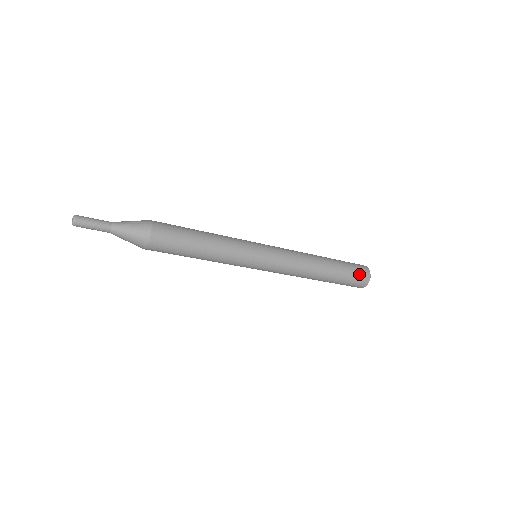
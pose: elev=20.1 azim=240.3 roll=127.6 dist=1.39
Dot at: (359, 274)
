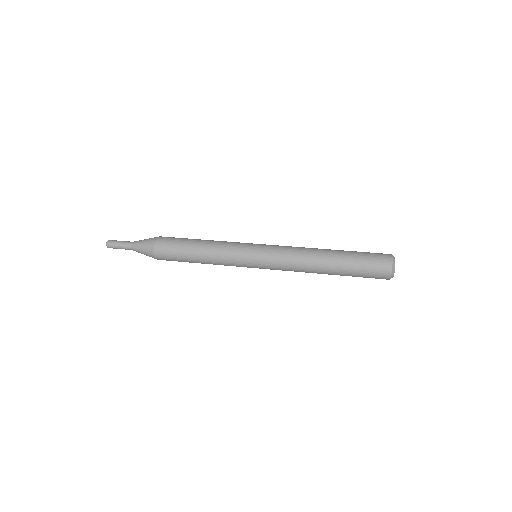
Dot at: (375, 261)
